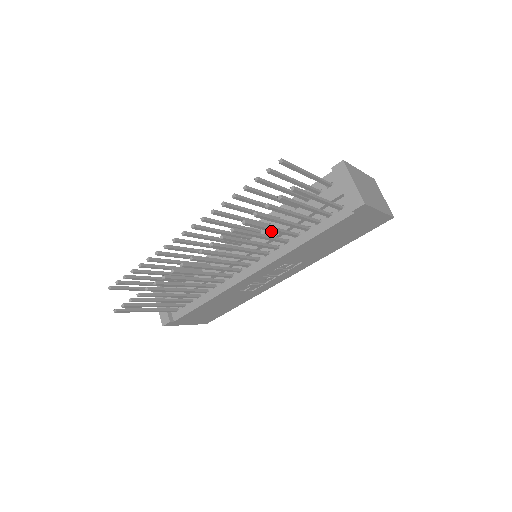
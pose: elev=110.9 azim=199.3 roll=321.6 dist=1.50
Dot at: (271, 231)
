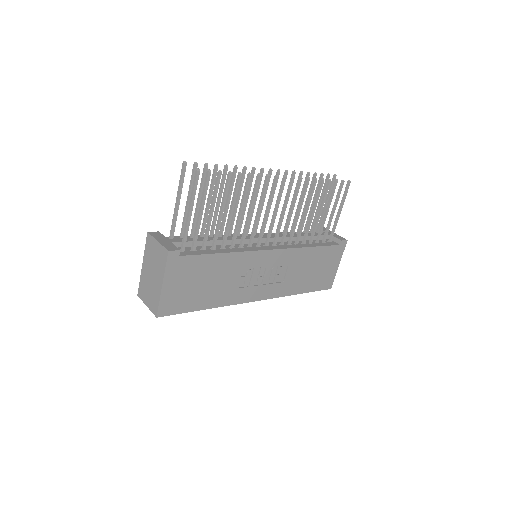
Dot at: (313, 212)
